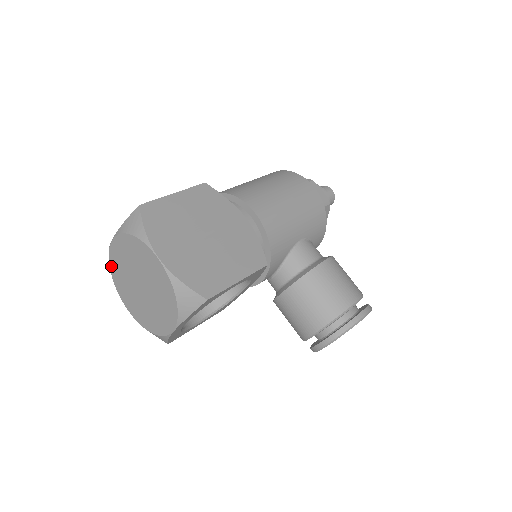
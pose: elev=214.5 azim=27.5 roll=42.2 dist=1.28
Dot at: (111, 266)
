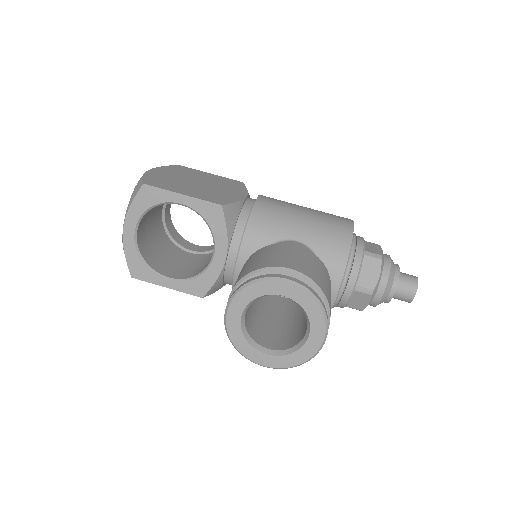
Dot at: occluded
